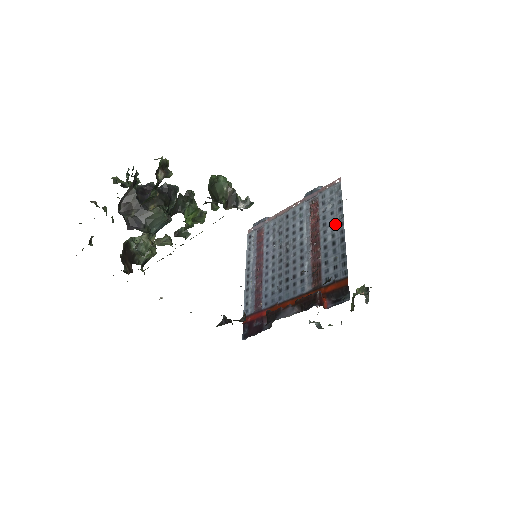
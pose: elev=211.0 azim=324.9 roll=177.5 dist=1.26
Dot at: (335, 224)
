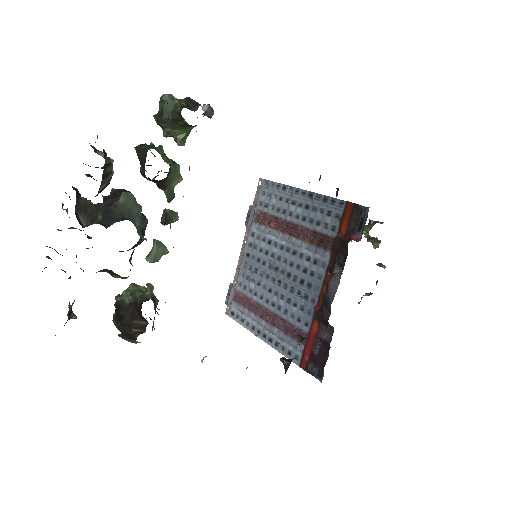
Dot at: (292, 198)
